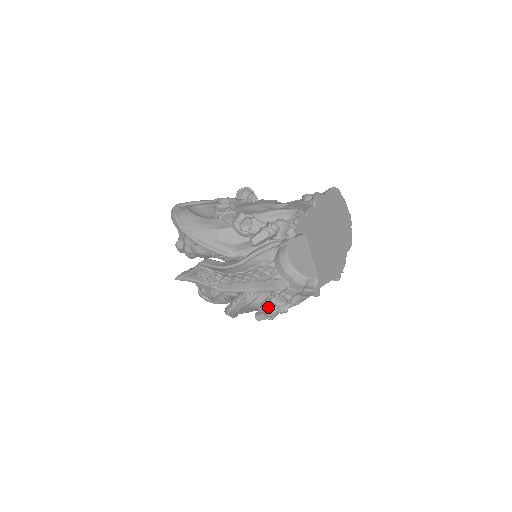
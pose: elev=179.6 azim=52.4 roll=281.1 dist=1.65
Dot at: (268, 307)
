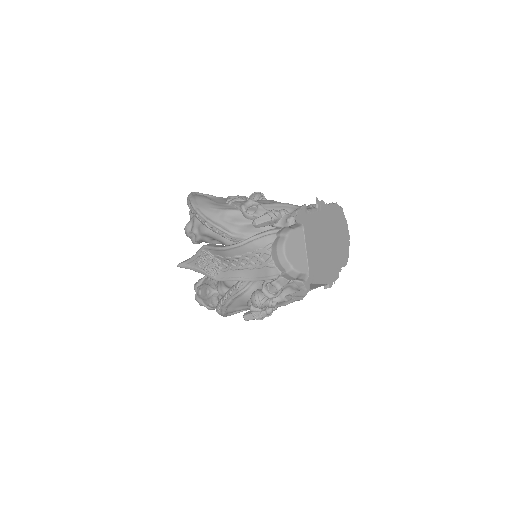
Dot at: (258, 296)
